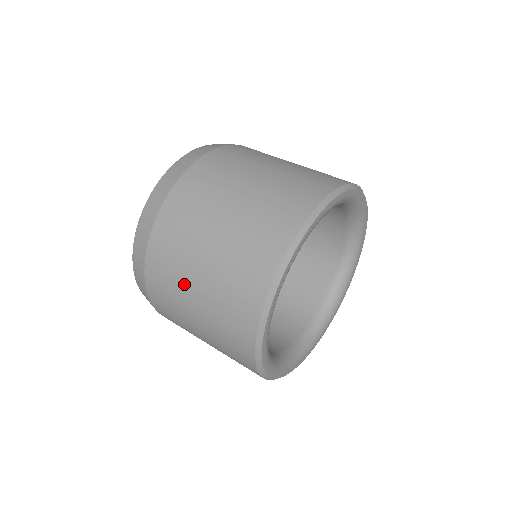
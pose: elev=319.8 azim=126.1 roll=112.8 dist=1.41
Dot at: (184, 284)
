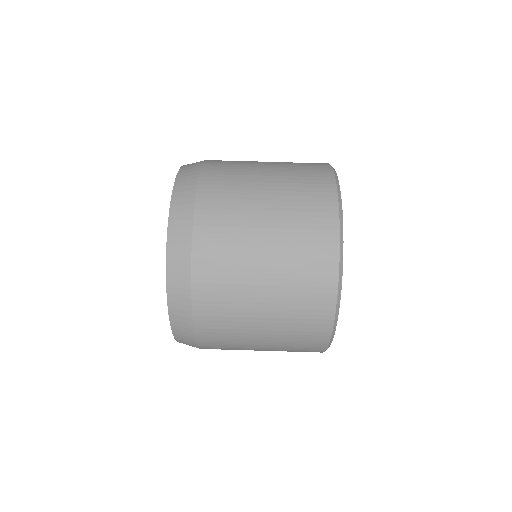
Dot at: occluded
